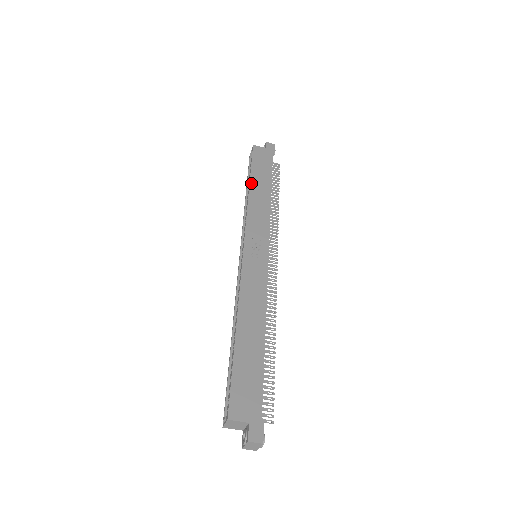
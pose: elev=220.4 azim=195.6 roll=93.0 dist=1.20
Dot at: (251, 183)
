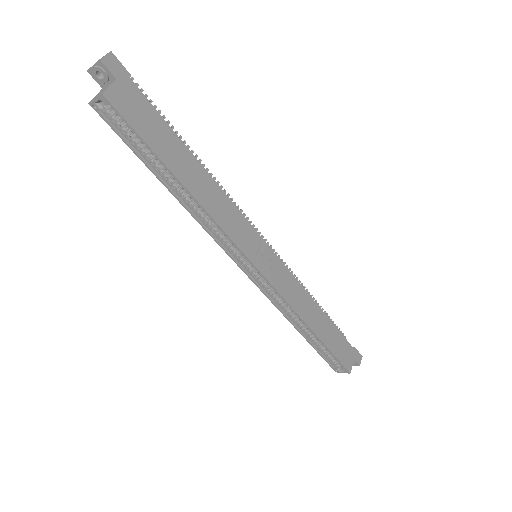
Dot at: (181, 180)
